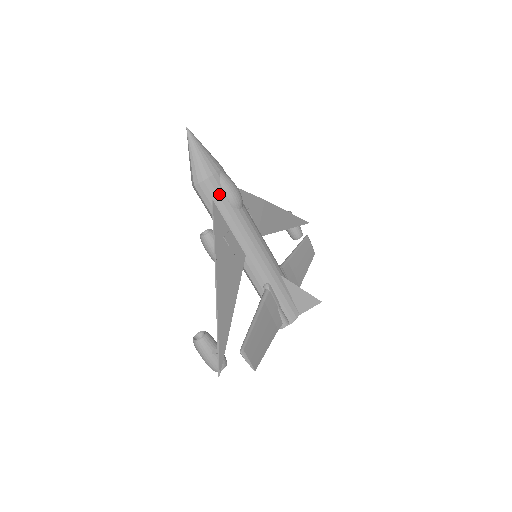
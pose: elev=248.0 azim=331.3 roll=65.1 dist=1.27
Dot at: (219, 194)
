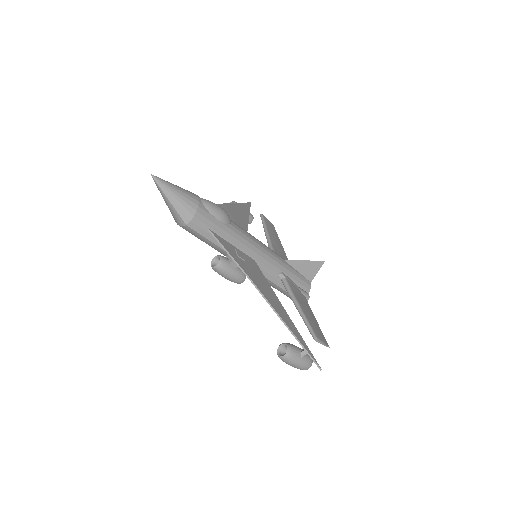
Dot at: (211, 220)
